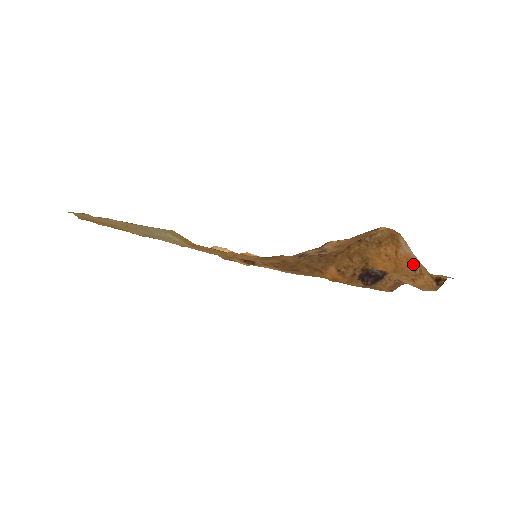
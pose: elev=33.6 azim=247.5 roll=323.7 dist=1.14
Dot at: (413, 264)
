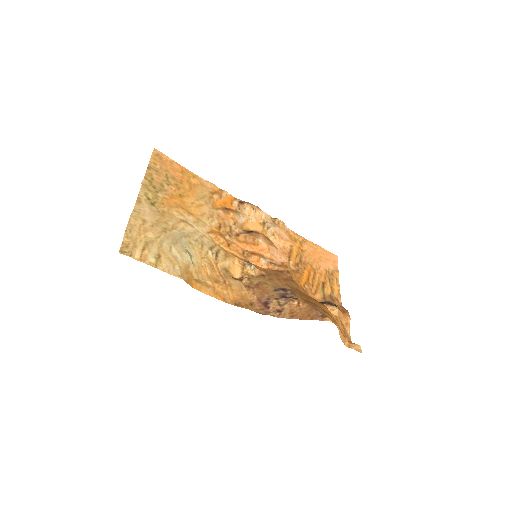
Dot at: (342, 333)
